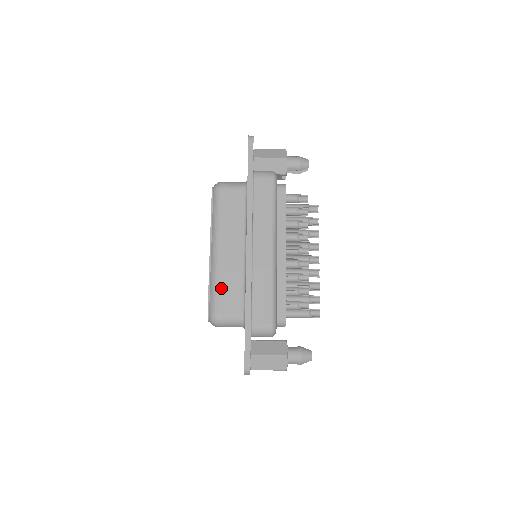
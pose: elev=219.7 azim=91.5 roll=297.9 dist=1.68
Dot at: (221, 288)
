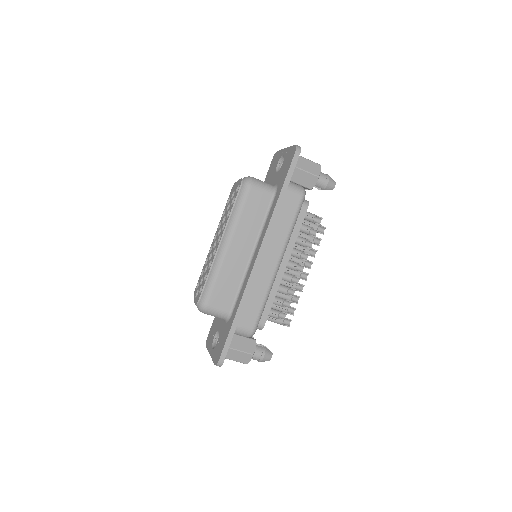
Dot at: (219, 282)
